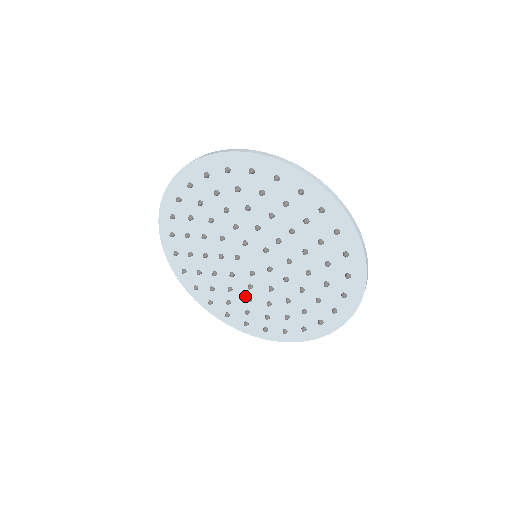
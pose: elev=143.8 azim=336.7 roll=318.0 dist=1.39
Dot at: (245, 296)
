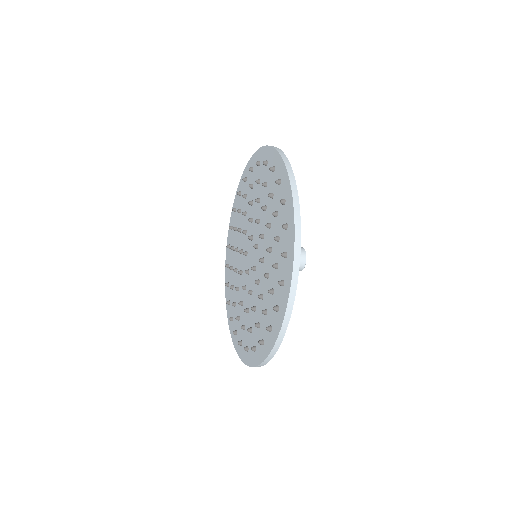
Dot at: (261, 299)
